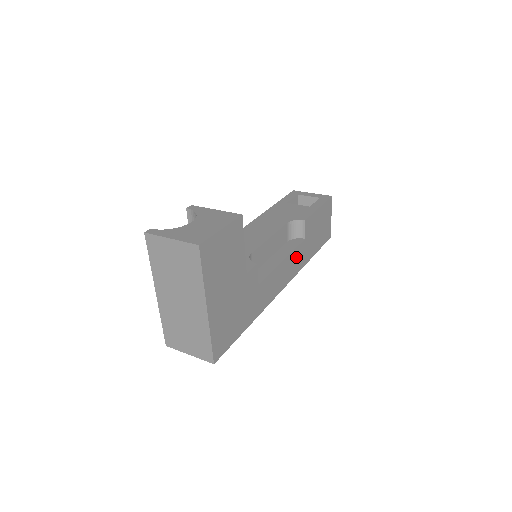
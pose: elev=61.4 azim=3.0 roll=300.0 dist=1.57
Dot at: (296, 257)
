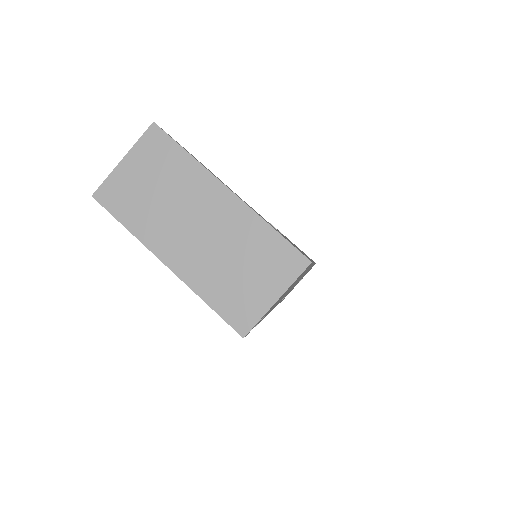
Dot at: occluded
